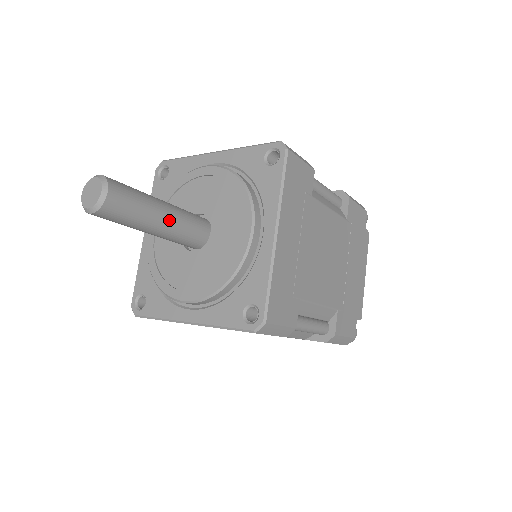
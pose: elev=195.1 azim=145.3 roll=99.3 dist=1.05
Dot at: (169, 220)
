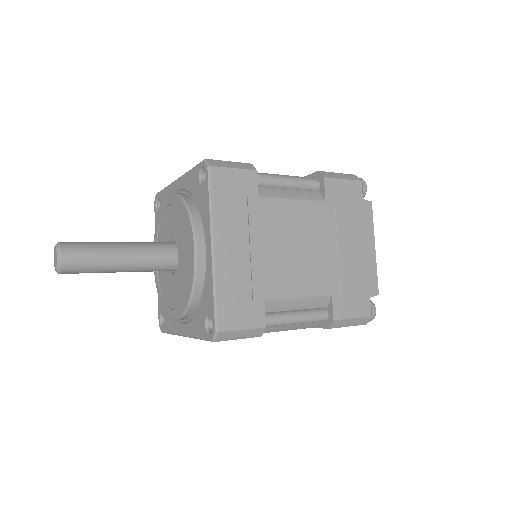
Dot at: (130, 258)
